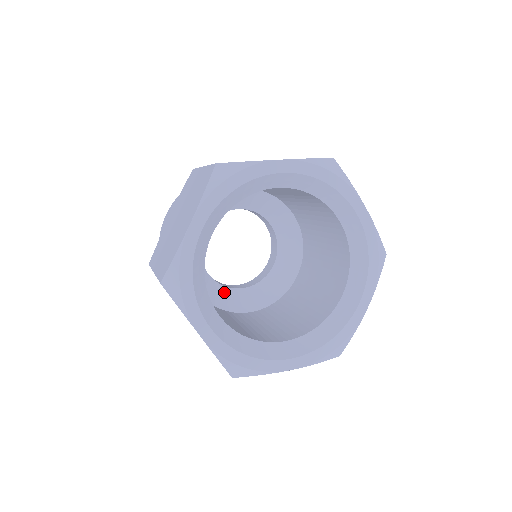
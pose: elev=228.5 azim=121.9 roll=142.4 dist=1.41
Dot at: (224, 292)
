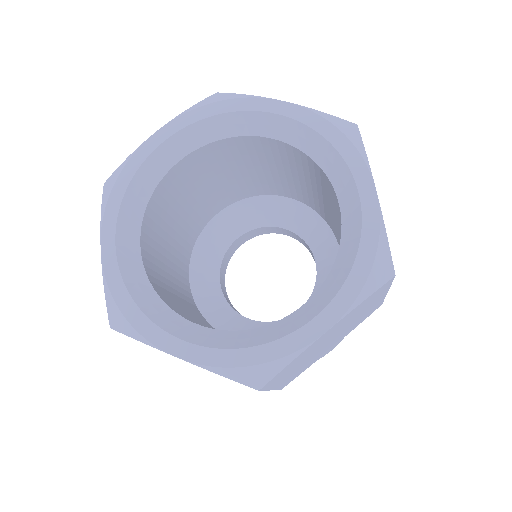
Dot at: occluded
